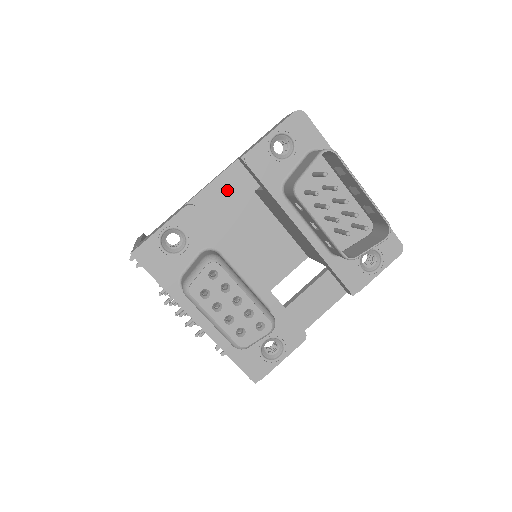
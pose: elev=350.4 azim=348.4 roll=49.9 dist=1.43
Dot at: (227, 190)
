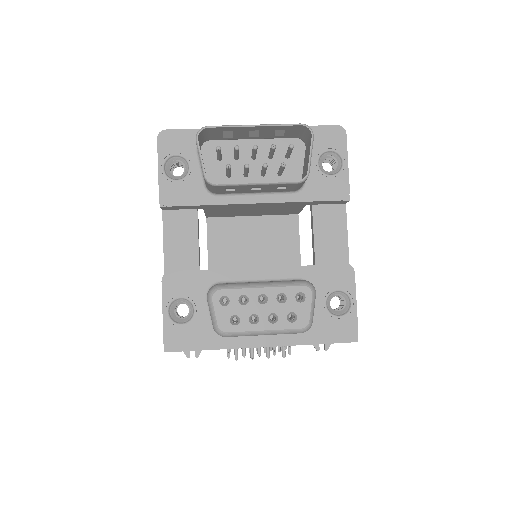
Dot at: (179, 238)
